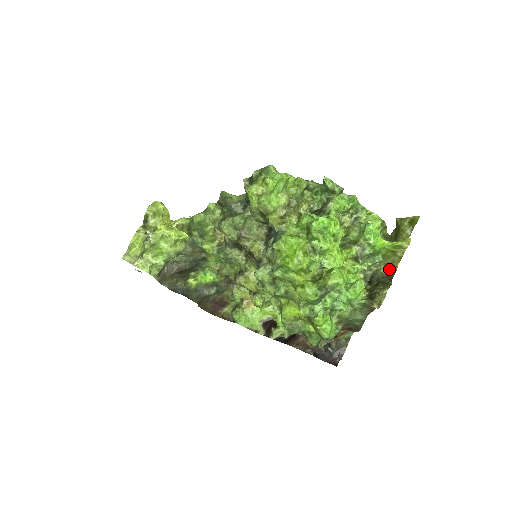
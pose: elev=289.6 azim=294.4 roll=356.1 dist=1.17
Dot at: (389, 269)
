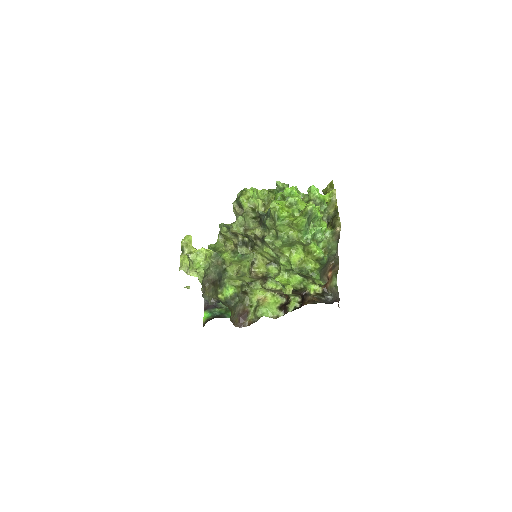
Dot at: (334, 210)
